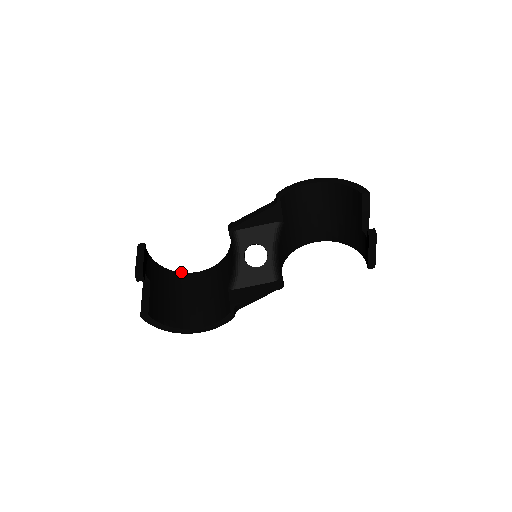
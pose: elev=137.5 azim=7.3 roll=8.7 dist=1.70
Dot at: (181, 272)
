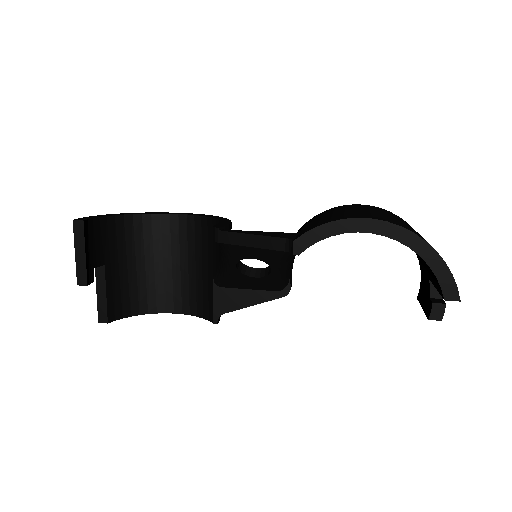
Dot at: (151, 213)
